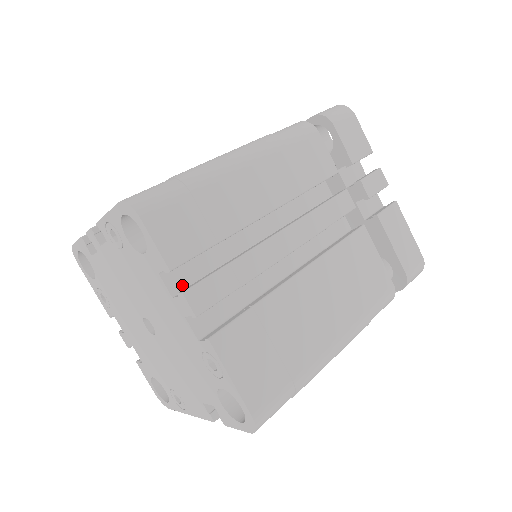
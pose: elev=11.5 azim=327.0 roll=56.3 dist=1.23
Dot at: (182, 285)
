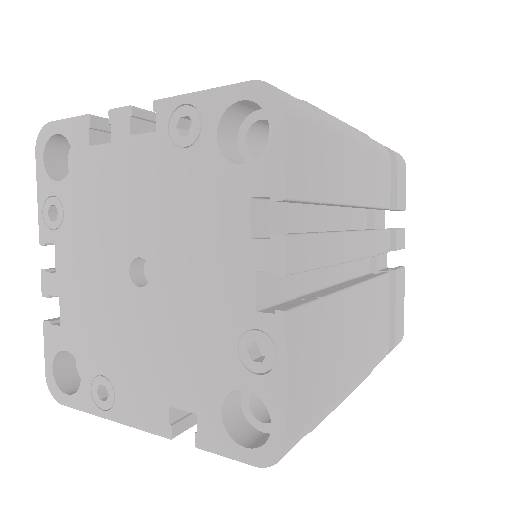
Dot at: (262, 230)
